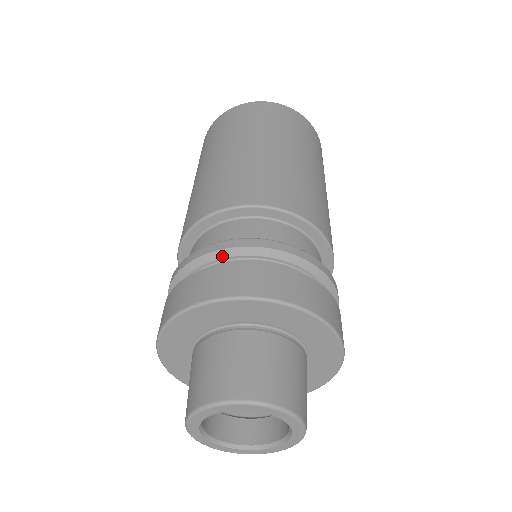
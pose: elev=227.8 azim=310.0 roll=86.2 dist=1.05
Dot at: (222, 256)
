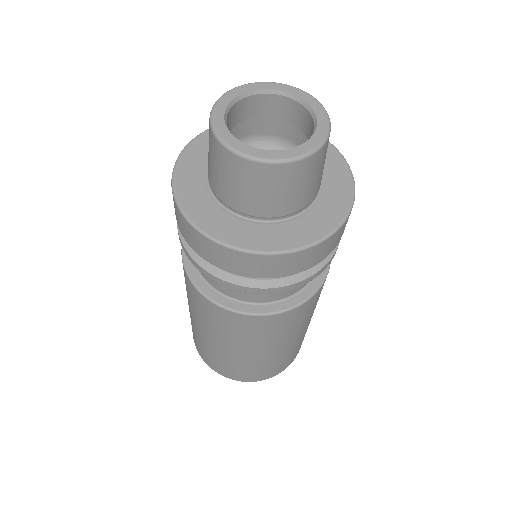
Dot at: occluded
